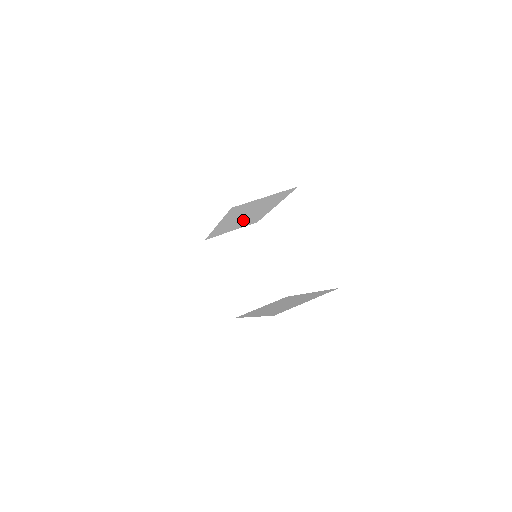
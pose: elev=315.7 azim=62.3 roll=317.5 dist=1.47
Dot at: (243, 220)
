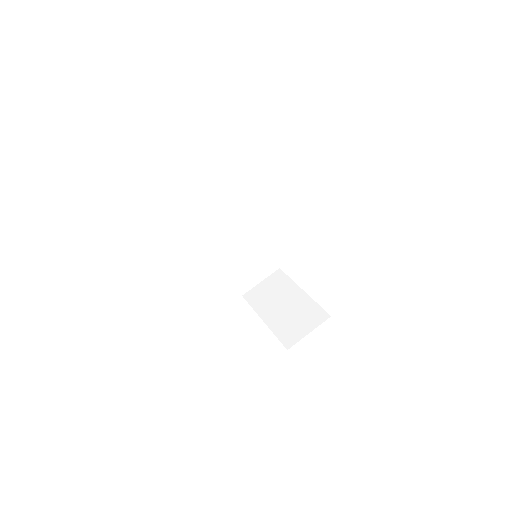
Dot at: occluded
